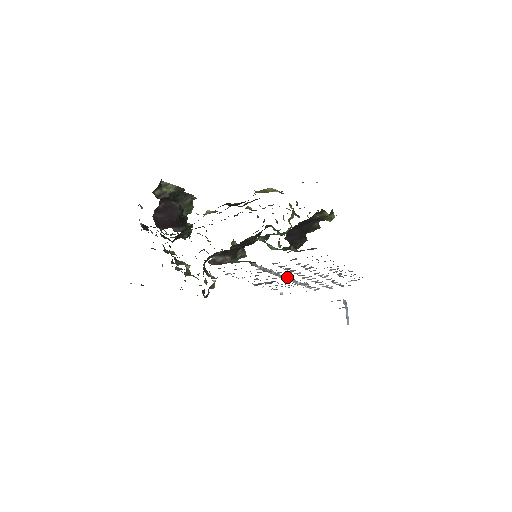
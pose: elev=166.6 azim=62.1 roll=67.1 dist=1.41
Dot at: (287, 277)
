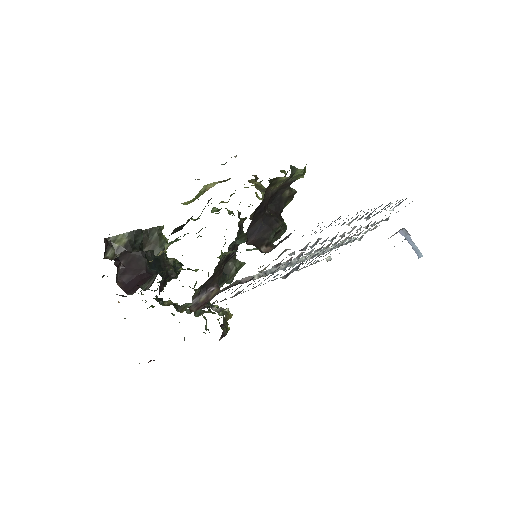
Dot at: (305, 259)
